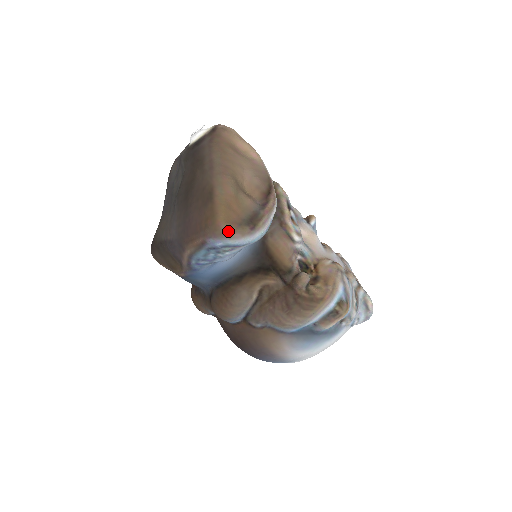
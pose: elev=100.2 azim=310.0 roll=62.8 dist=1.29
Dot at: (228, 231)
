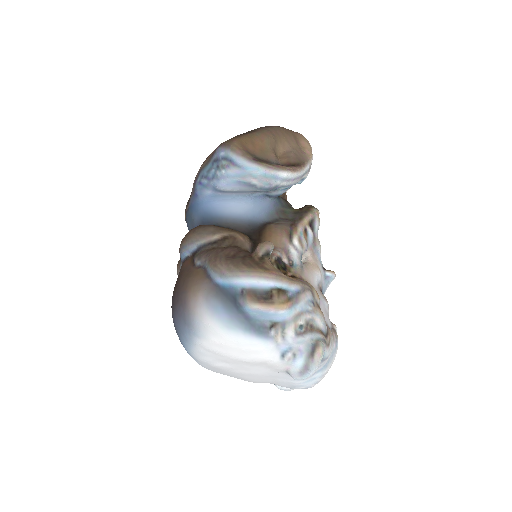
Dot at: (235, 145)
